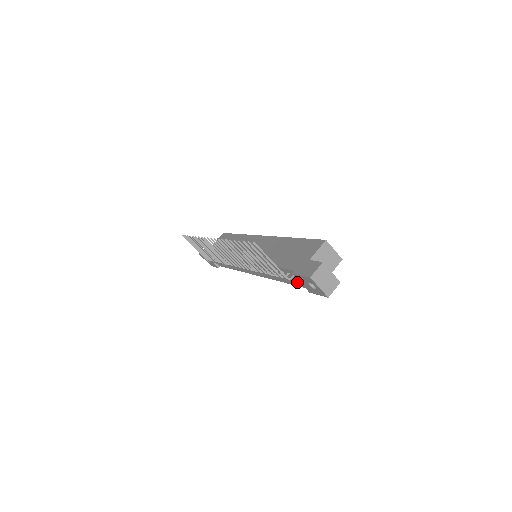
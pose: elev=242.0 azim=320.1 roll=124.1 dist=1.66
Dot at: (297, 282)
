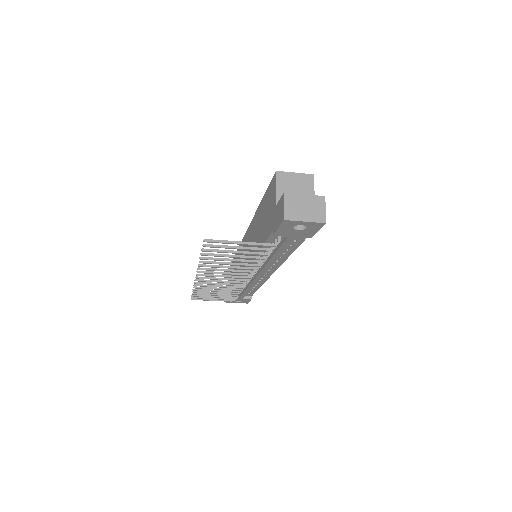
Dot at: (289, 240)
